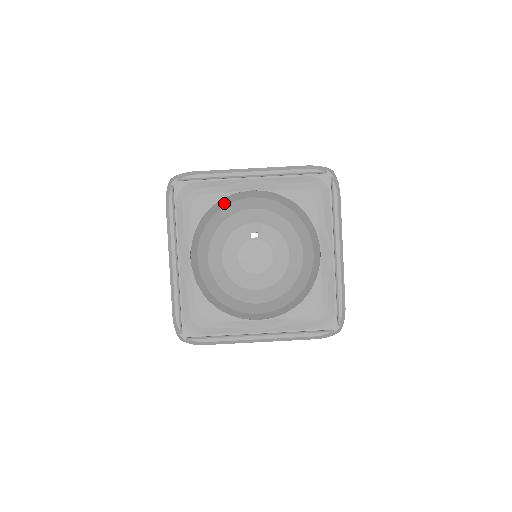
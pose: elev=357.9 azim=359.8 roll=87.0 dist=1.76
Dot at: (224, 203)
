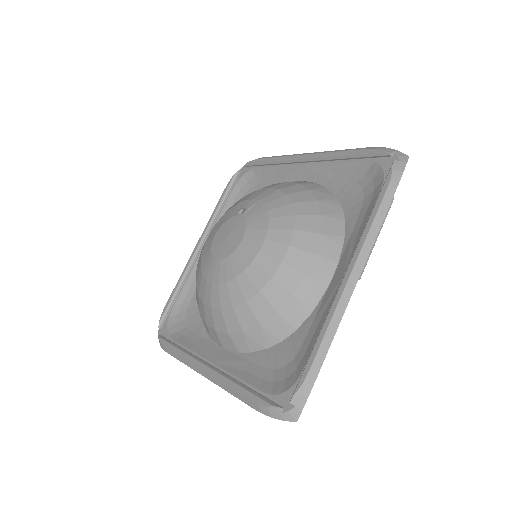
Dot at: occluded
